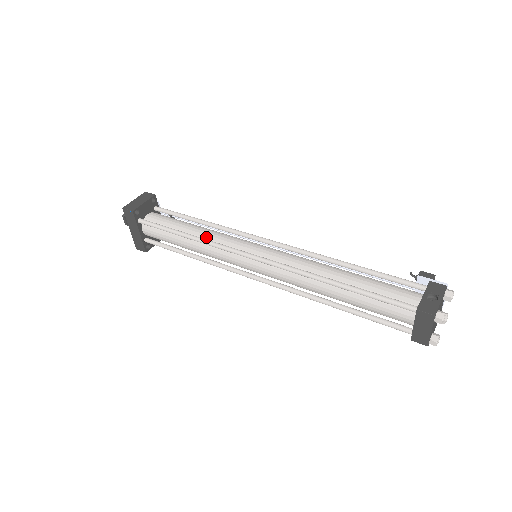
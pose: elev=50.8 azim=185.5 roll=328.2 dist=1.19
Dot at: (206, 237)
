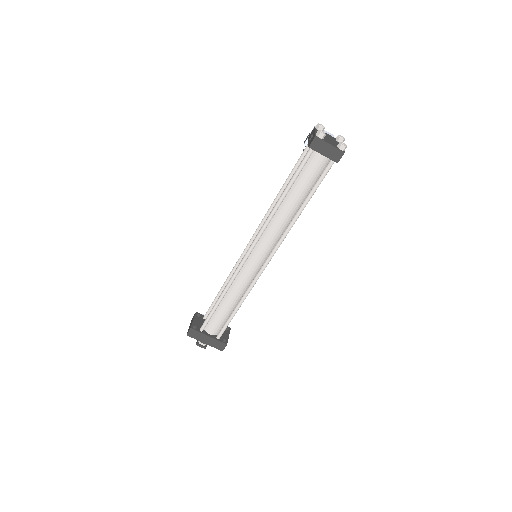
Dot at: occluded
